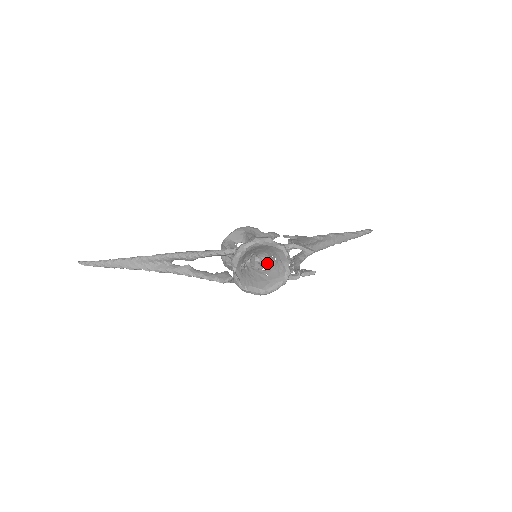
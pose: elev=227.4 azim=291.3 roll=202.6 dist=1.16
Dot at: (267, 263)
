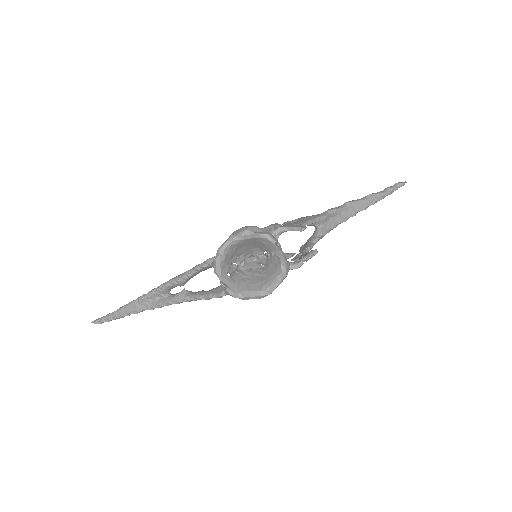
Dot at: (264, 259)
